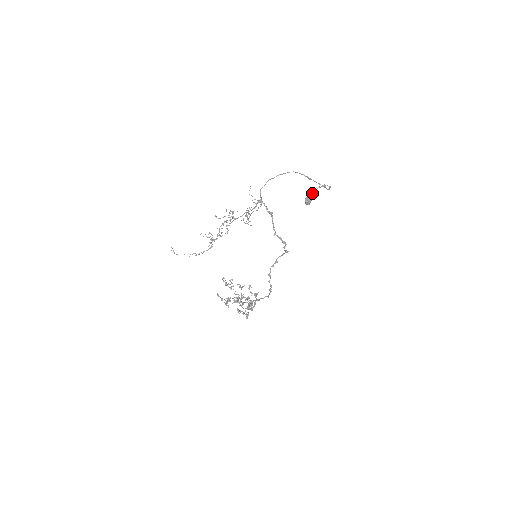
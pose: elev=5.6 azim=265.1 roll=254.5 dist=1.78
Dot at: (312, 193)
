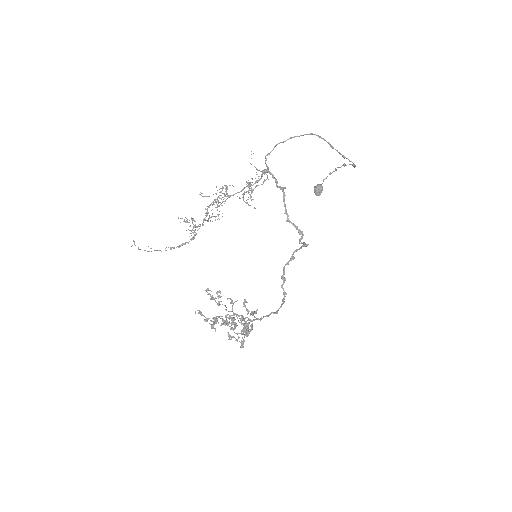
Dot at: (325, 178)
